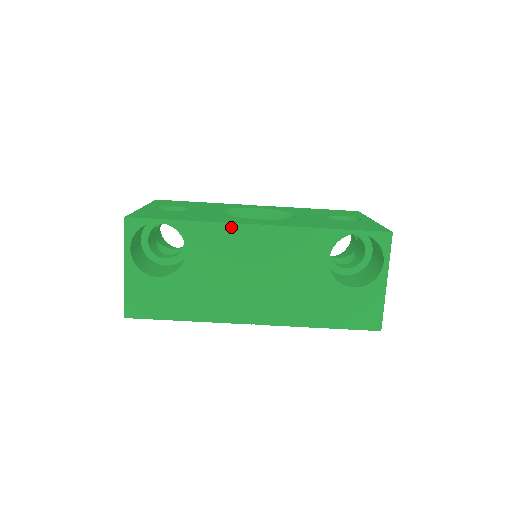
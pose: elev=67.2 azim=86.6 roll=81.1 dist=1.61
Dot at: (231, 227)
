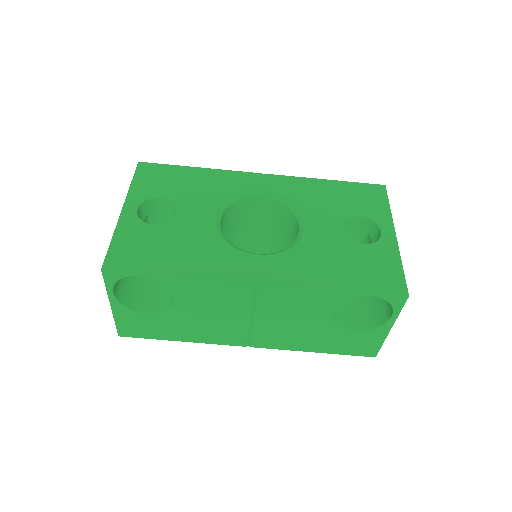
Dot at: (224, 283)
